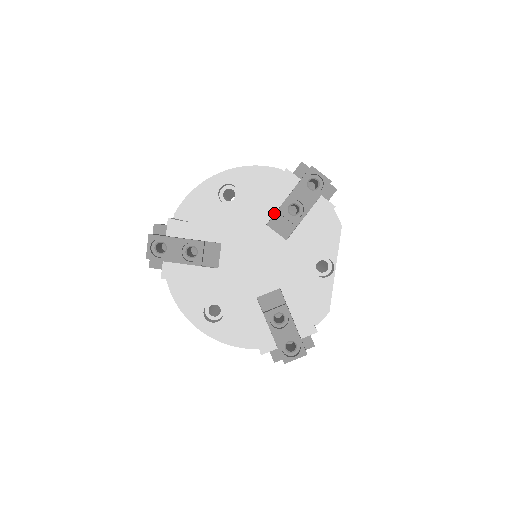
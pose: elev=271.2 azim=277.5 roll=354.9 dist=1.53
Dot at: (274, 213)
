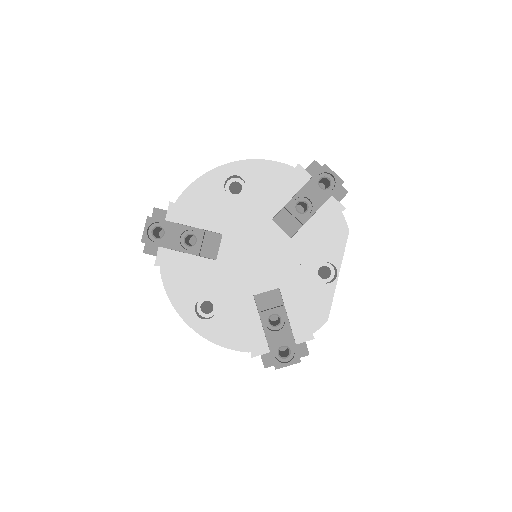
Dot at: (281, 208)
